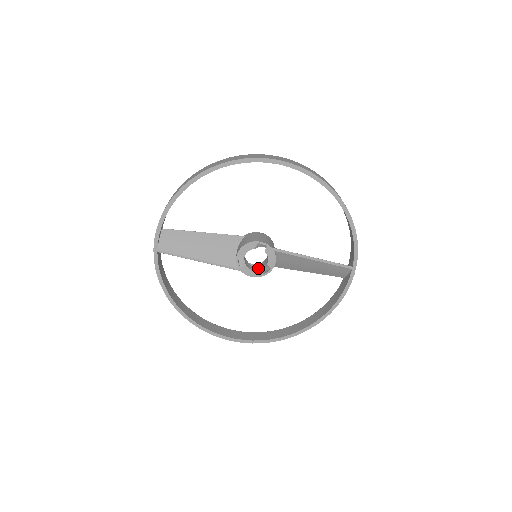
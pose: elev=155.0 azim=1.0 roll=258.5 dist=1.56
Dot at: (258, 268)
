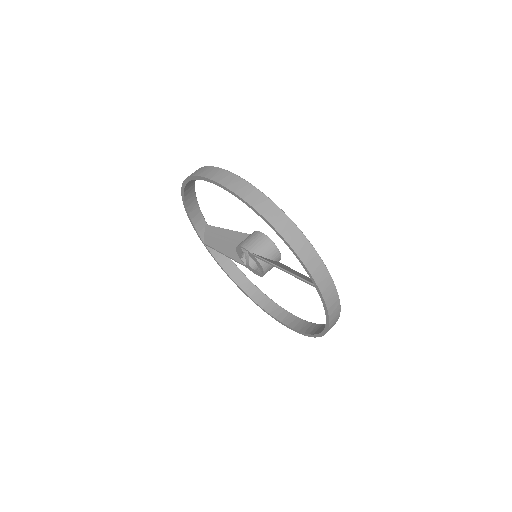
Dot at: occluded
